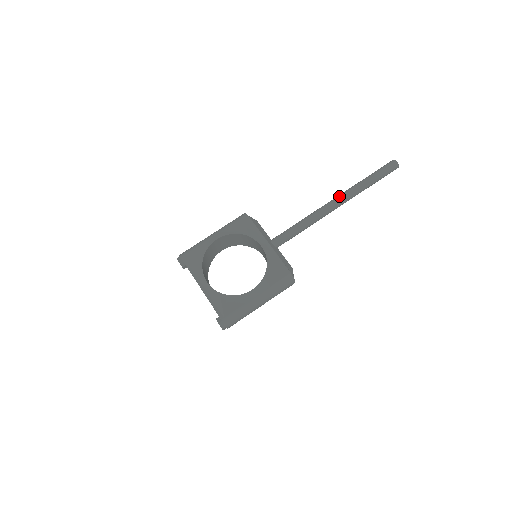
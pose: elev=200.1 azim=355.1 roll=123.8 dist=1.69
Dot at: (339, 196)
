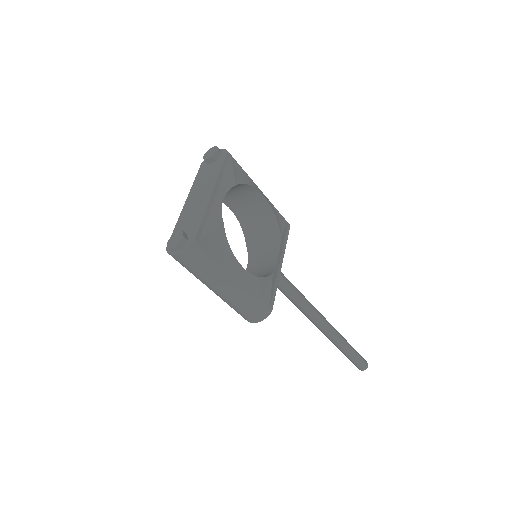
Dot at: occluded
